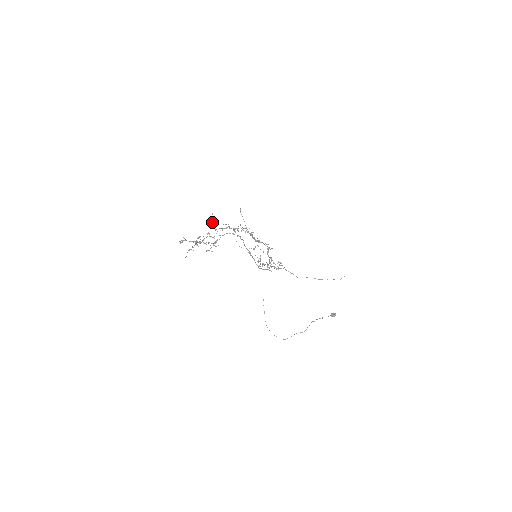
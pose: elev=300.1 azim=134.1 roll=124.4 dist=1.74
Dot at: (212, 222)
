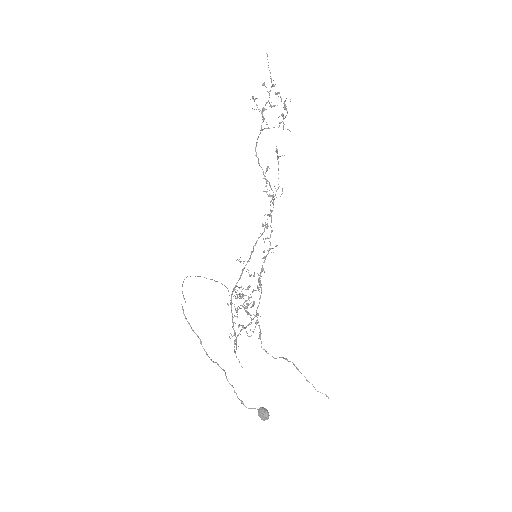
Dot at: occluded
